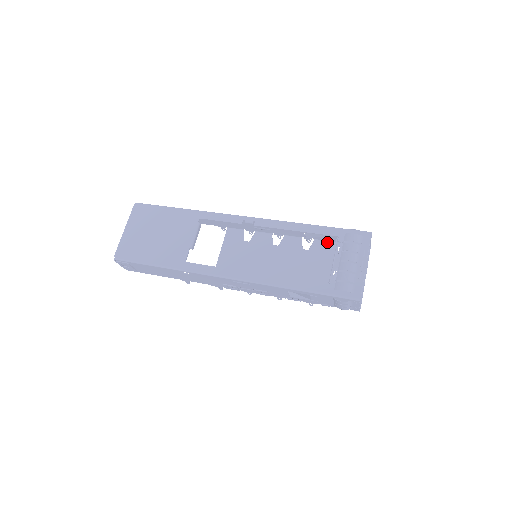
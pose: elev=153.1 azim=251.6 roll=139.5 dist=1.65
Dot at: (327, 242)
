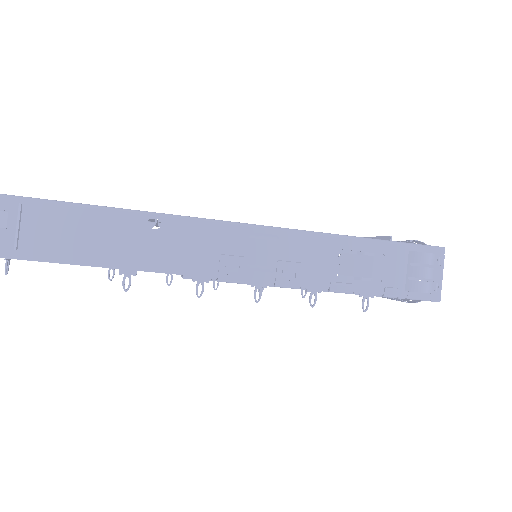
Dot at: occluded
